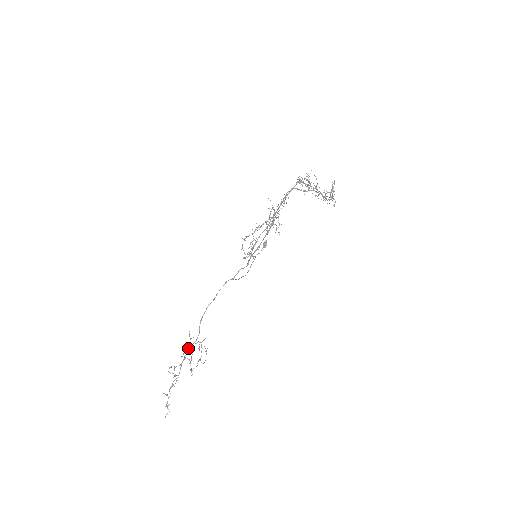
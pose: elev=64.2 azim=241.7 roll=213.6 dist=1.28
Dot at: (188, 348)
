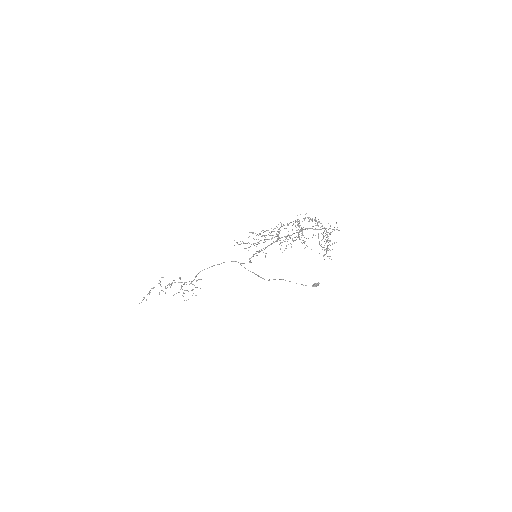
Dot at: (180, 277)
